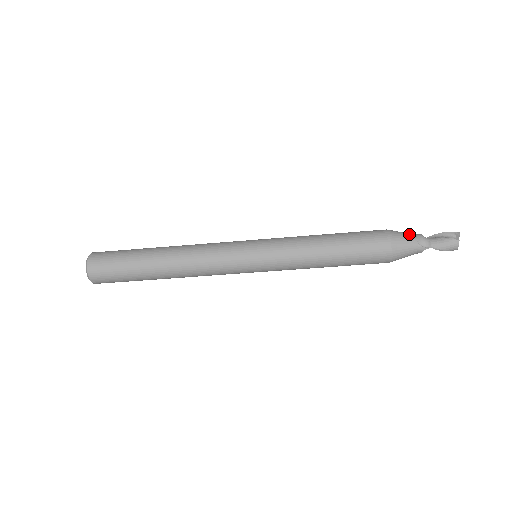
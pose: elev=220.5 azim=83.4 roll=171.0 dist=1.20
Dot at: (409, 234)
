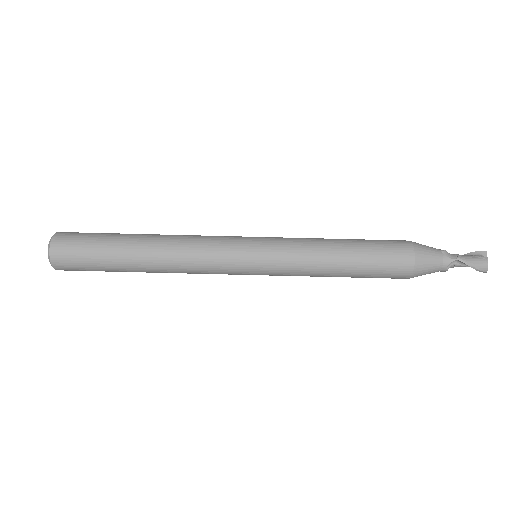
Dot at: (431, 247)
